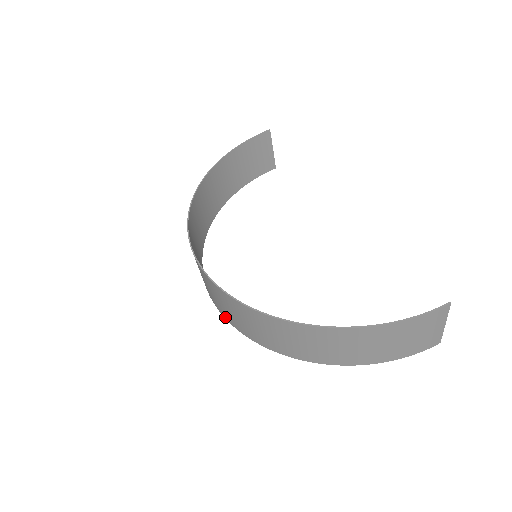
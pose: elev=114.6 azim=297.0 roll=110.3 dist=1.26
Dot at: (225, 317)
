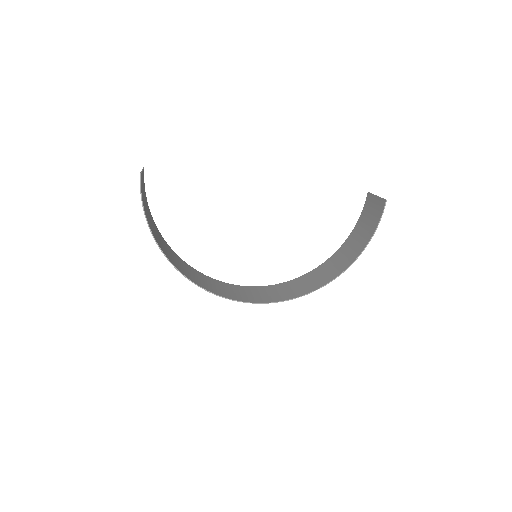
Dot at: (270, 287)
